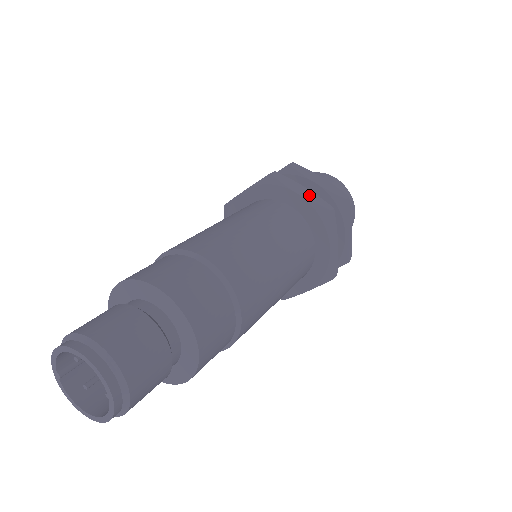
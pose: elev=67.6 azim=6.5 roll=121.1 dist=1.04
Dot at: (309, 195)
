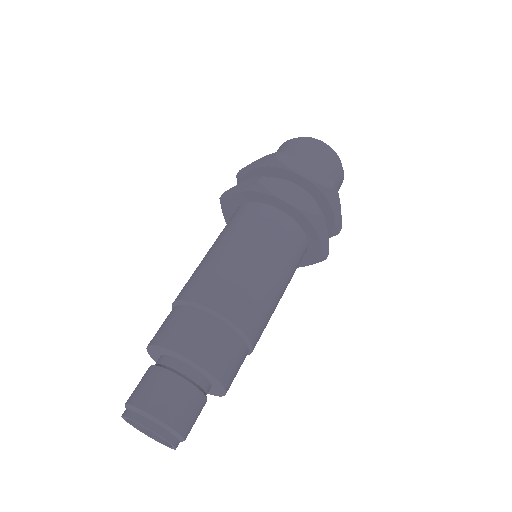
Dot at: (244, 185)
